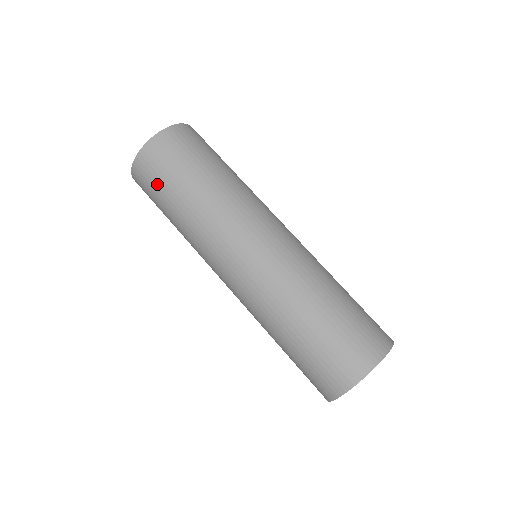
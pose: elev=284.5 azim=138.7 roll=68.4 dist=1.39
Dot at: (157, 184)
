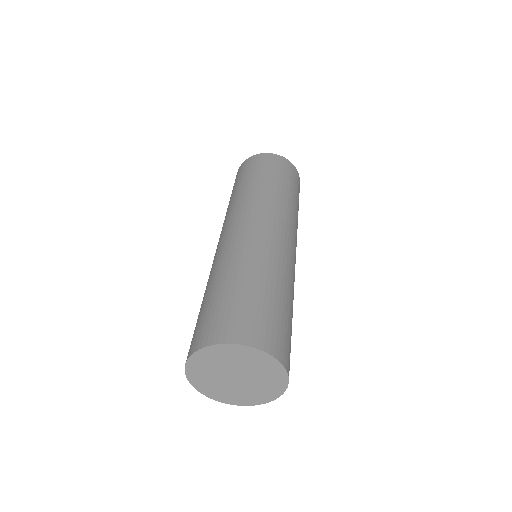
Dot at: (265, 167)
